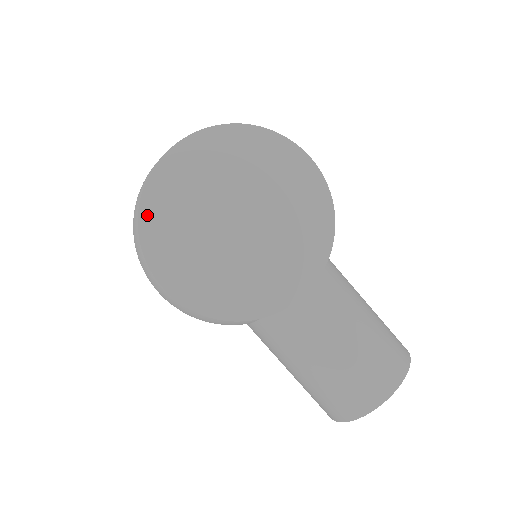
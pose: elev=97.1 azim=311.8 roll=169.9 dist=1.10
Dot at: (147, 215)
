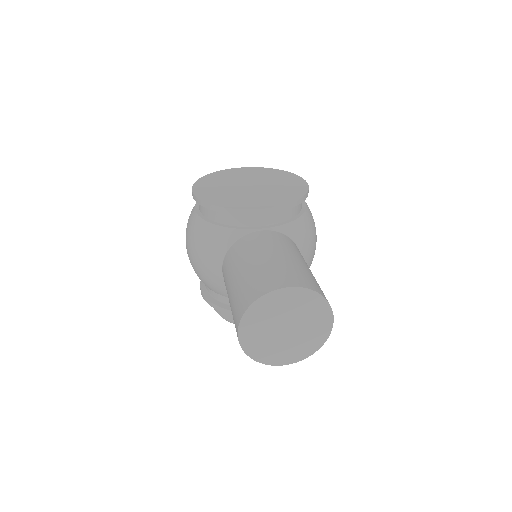
Dot at: (210, 176)
